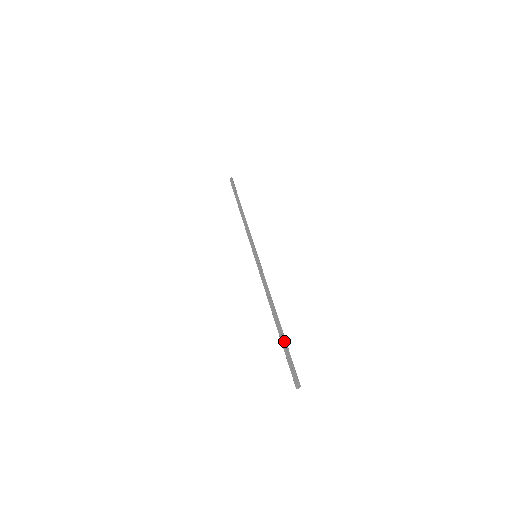
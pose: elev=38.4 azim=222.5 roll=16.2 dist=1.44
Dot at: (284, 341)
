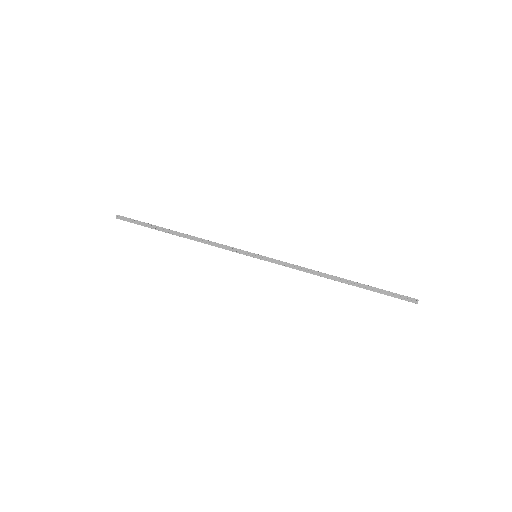
Dot at: (370, 287)
